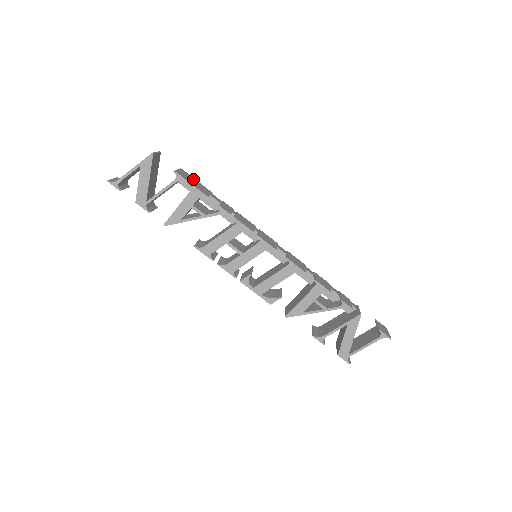
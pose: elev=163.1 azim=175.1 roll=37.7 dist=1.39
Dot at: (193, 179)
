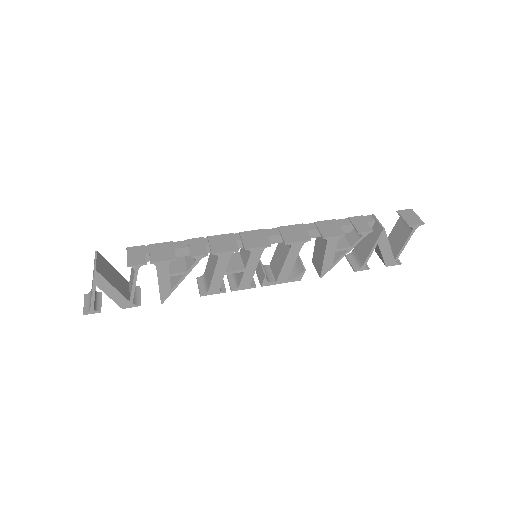
Dot at: (146, 246)
